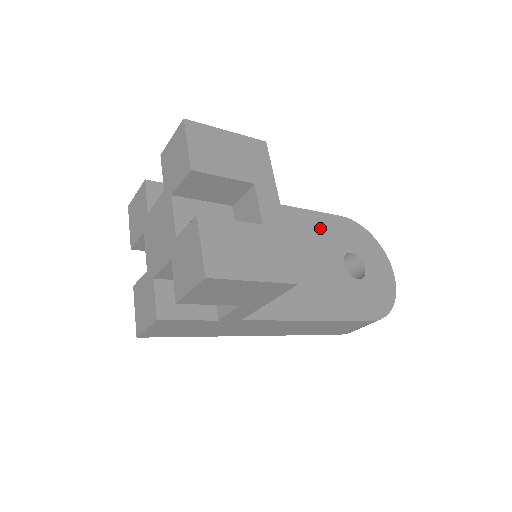
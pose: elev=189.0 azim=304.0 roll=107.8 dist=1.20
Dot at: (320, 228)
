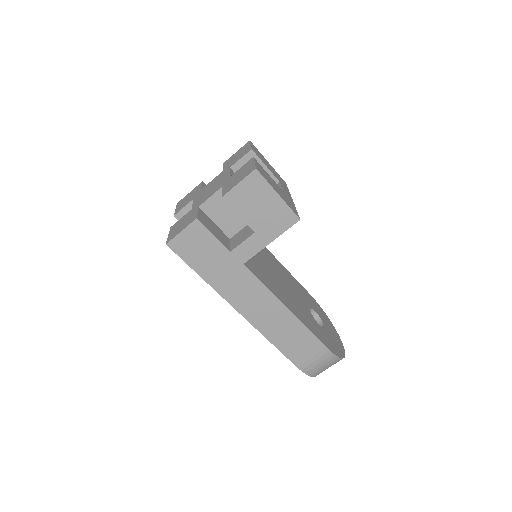
Dot at: (296, 285)
